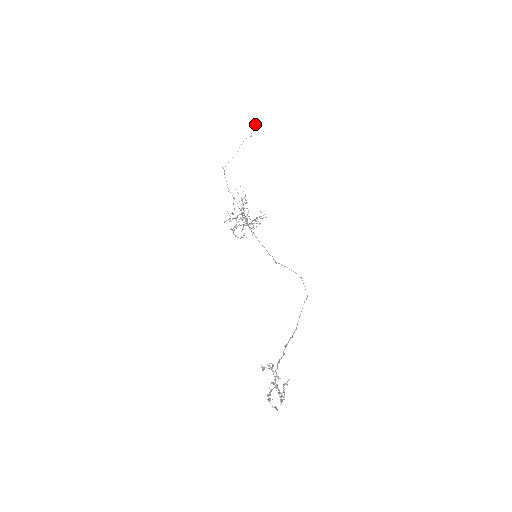
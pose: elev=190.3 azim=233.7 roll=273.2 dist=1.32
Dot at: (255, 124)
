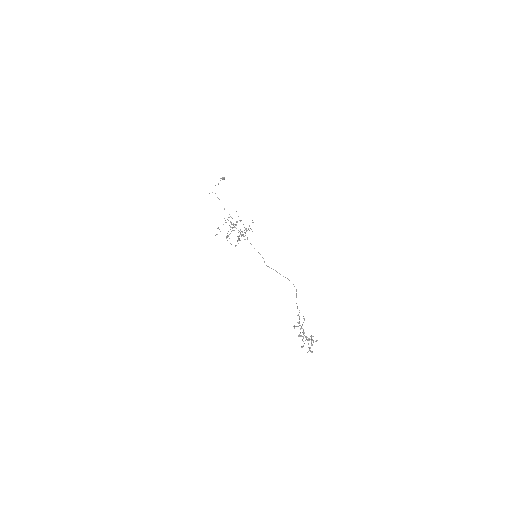
Dot at: (224, 177)
